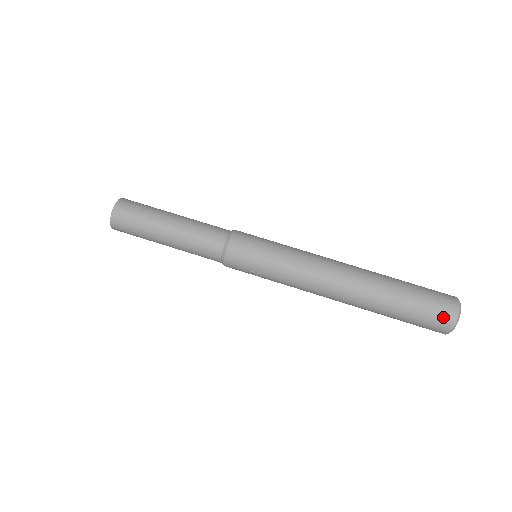
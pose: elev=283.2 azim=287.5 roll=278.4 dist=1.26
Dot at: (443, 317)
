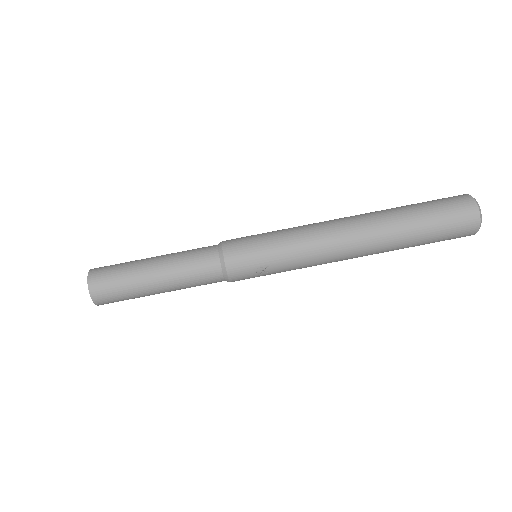
Dot at: (464, 211)
